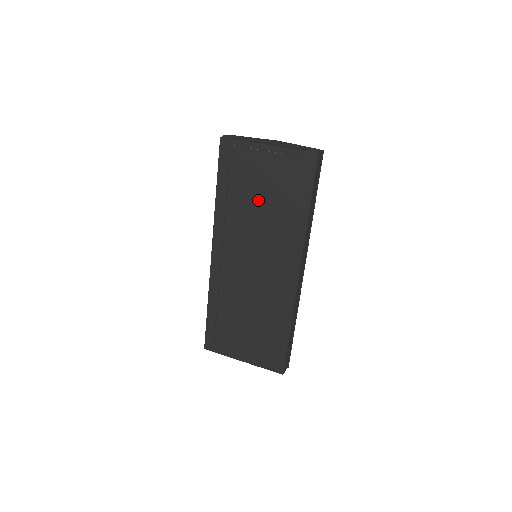
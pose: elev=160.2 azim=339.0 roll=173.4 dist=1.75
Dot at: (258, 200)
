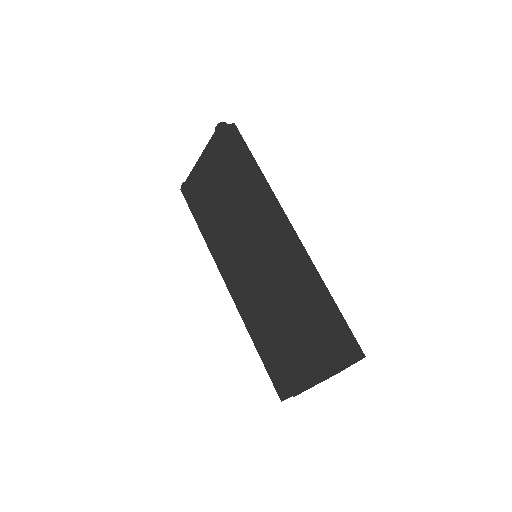
Dot at: (219, 203)
